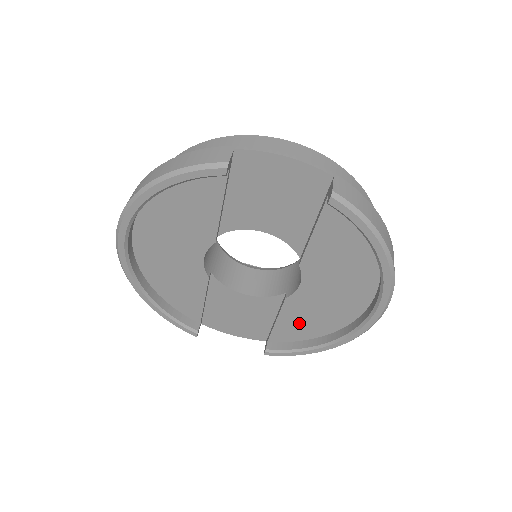
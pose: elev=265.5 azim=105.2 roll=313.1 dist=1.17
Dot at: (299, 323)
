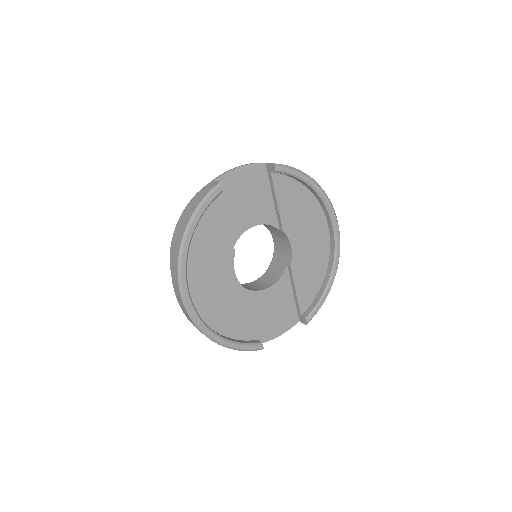
Dot at: (307, 280)
